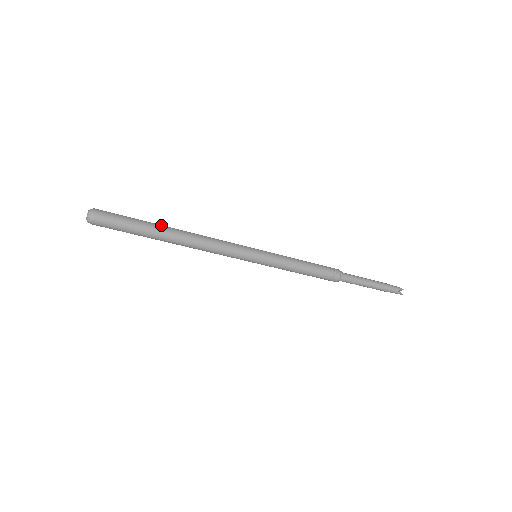
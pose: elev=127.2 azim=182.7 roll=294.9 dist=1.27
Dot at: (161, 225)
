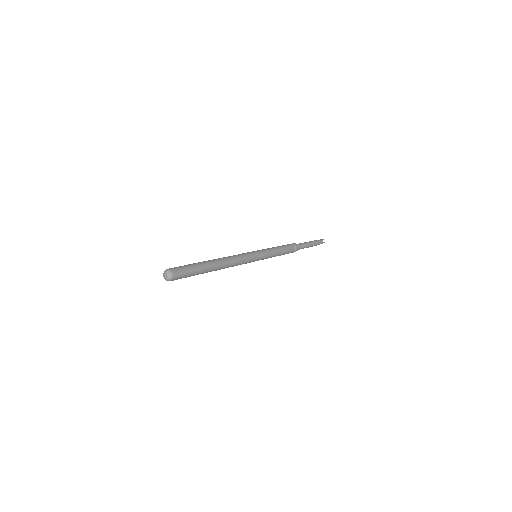
Dot at: (205, 261)
